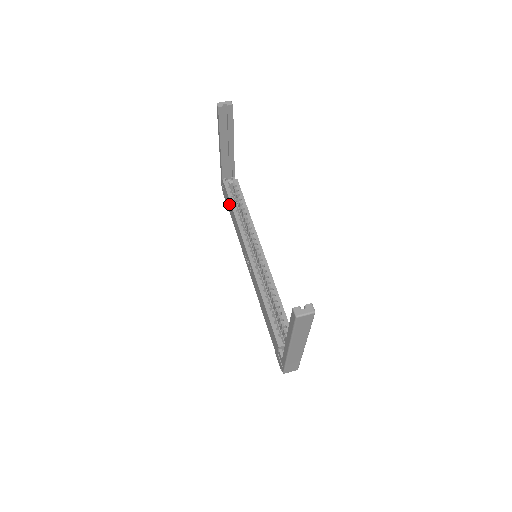
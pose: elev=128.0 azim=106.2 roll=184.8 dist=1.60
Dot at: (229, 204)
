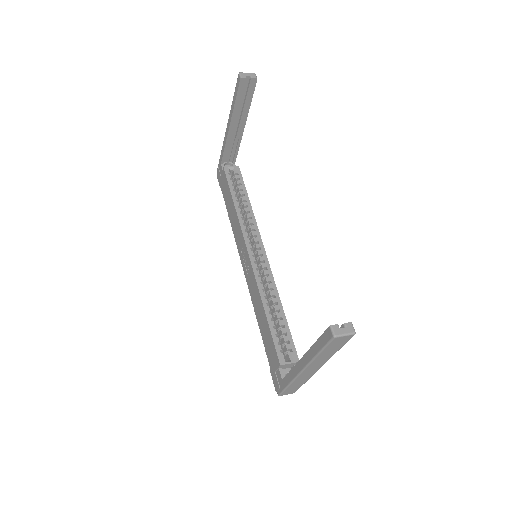
Dot at: (227, 193)
